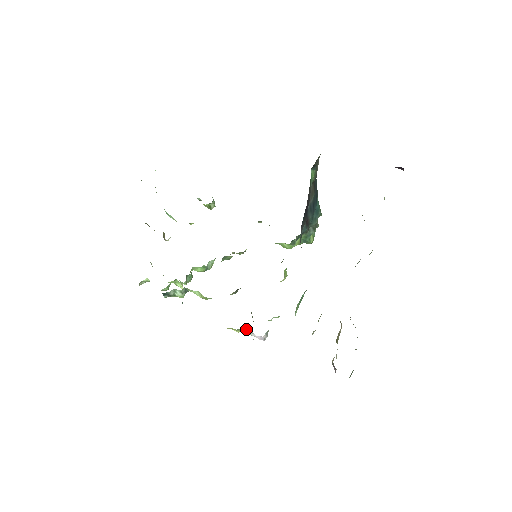
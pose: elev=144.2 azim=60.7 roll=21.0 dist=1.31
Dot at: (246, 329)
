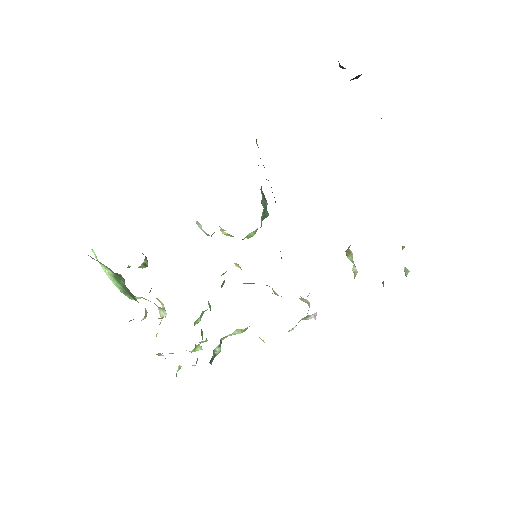
Dot at: (303, 318)
